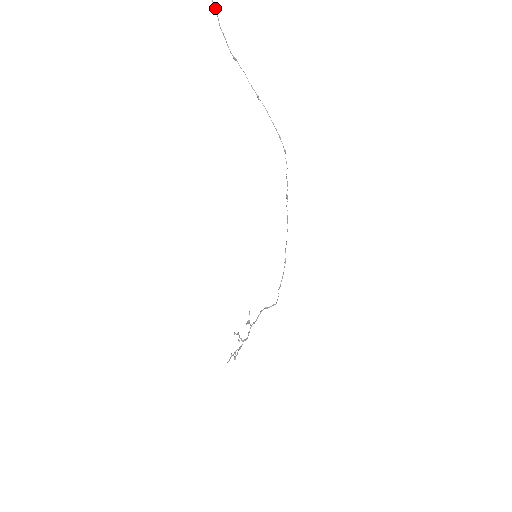
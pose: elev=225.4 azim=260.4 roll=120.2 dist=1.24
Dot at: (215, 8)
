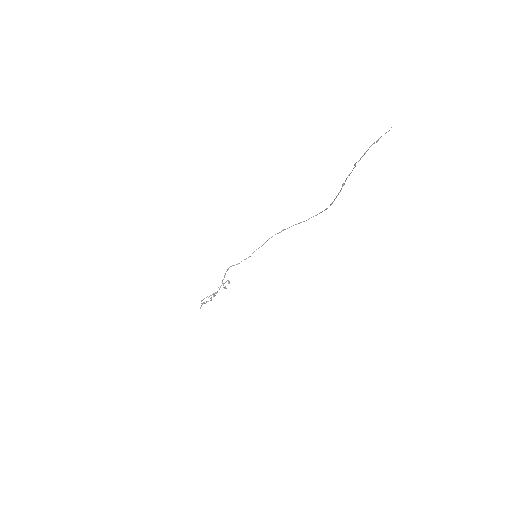
Dot at: occluded
